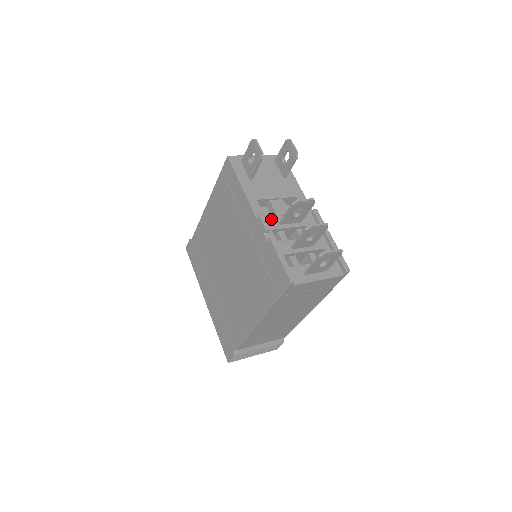
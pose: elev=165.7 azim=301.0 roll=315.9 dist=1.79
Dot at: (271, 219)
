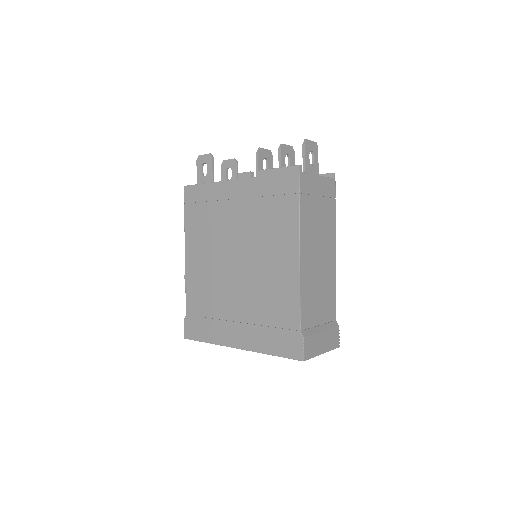
Dot at: occluded
